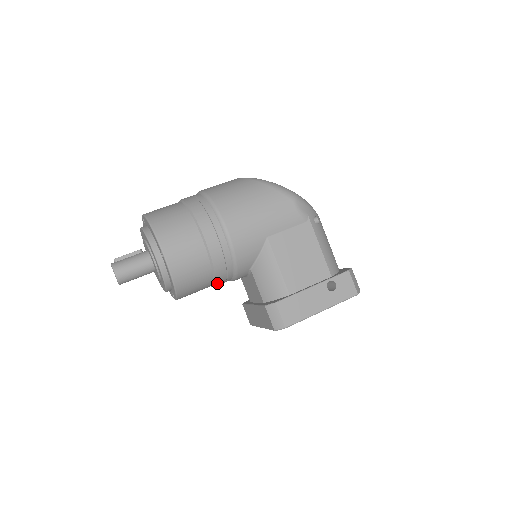
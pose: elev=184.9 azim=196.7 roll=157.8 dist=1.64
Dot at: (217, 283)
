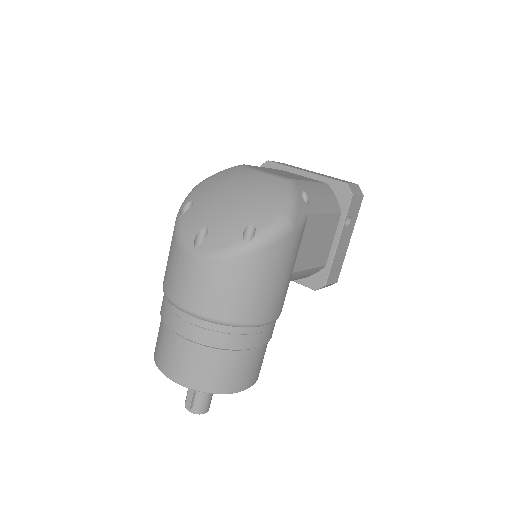
Dot at: occluded
